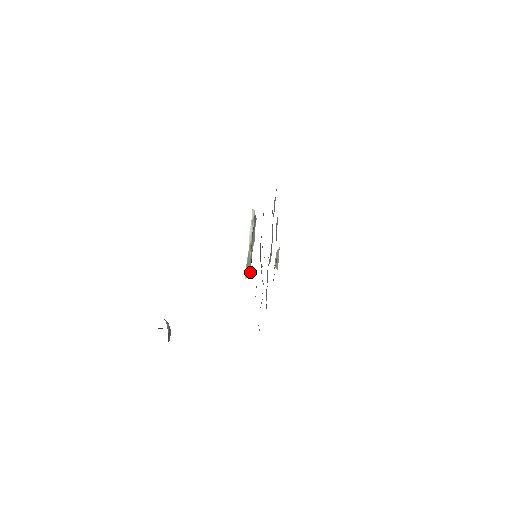
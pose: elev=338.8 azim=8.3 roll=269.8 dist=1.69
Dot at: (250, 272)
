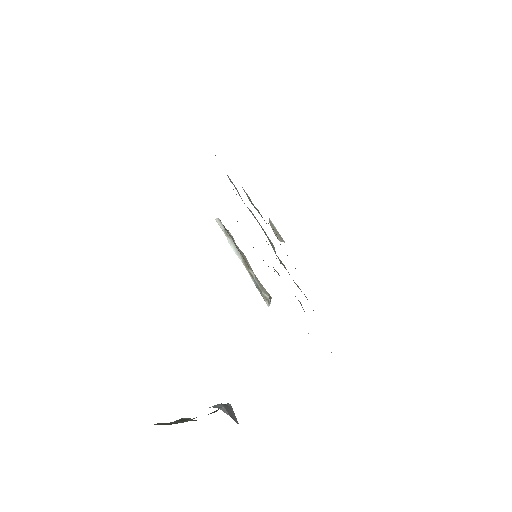
Dot at: (268, 295)
